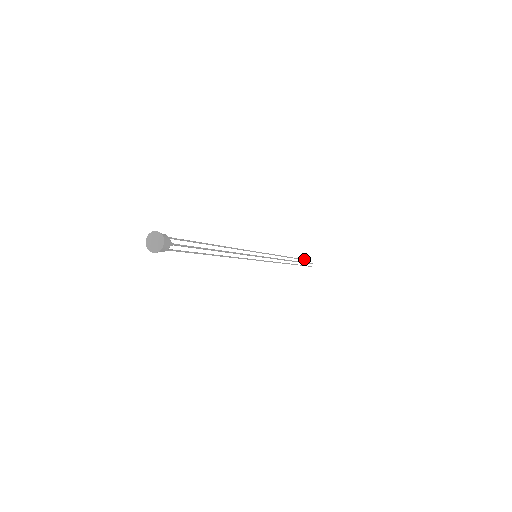
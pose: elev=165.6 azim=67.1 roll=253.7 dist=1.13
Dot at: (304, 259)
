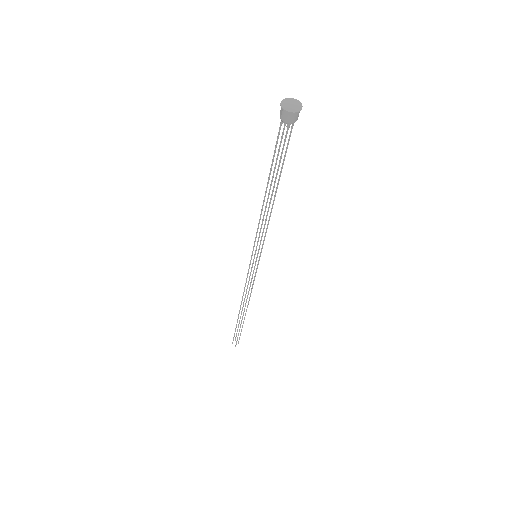
Dot at: (238, 327)
